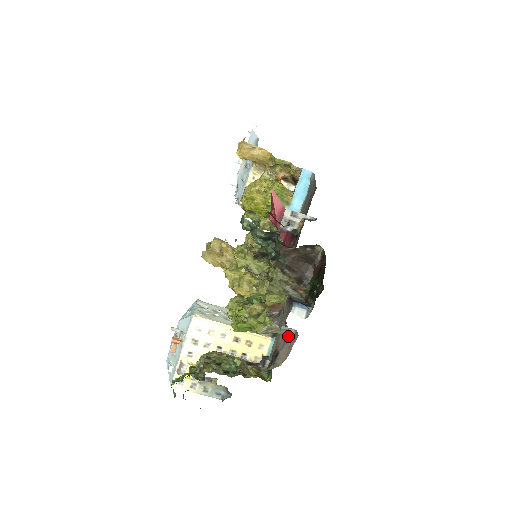
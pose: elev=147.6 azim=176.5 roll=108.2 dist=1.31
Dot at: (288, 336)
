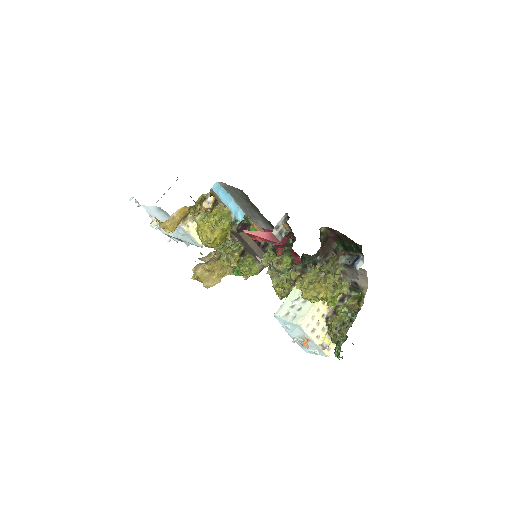
Dot at: occluded
